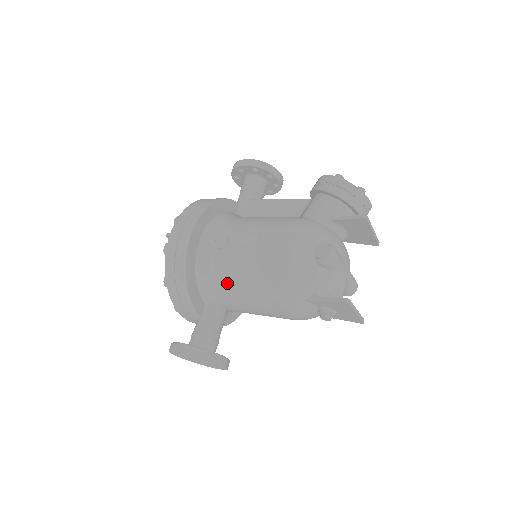
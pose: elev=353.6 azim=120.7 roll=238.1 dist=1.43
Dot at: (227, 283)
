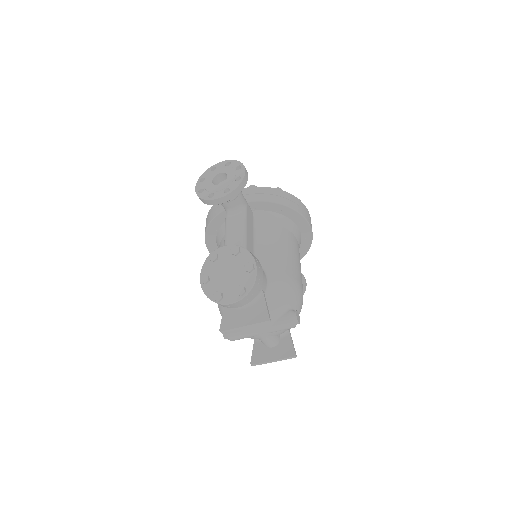
Dot at: occluded
